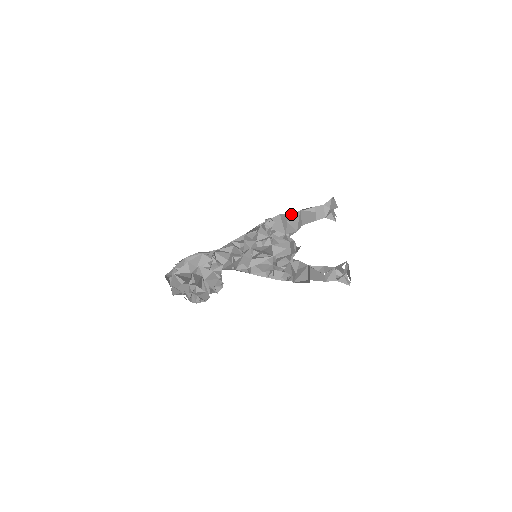
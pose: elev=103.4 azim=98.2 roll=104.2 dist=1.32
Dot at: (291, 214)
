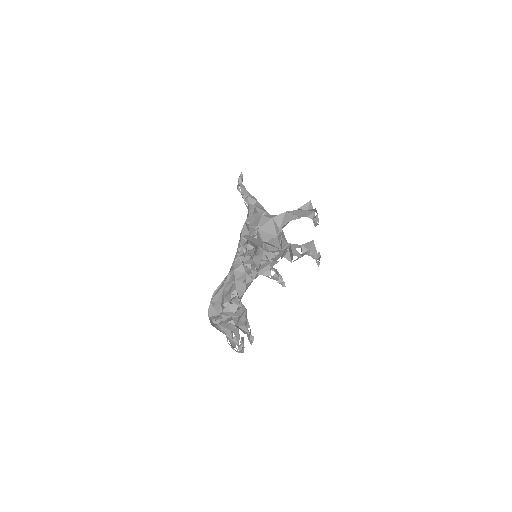
Dot at: (281, 216)
